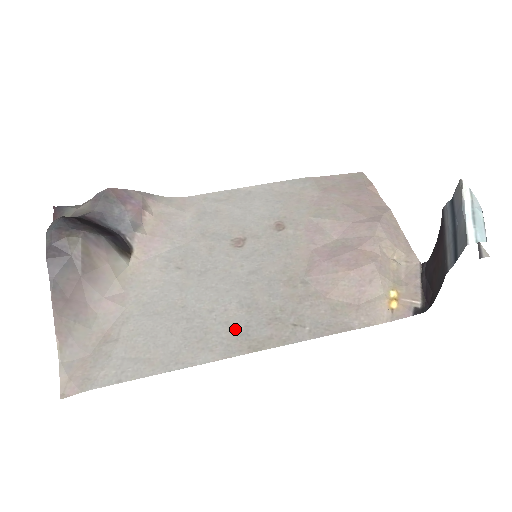
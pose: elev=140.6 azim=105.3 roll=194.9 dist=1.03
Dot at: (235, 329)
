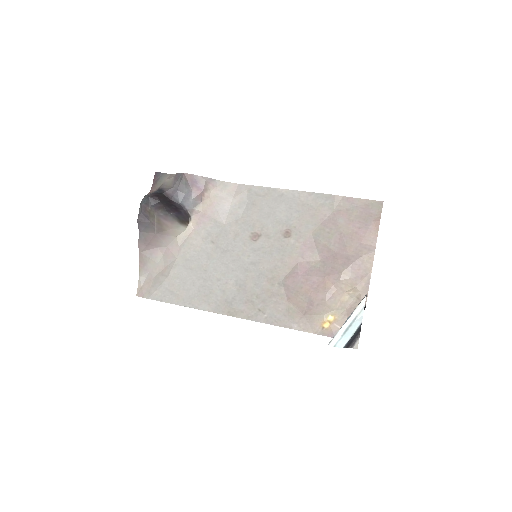
Dot at: (226, 297)
